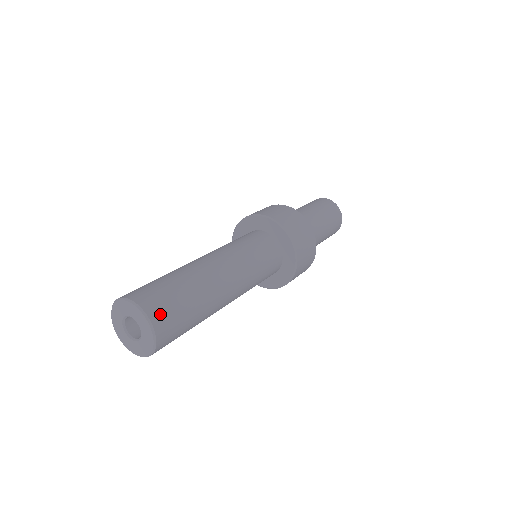
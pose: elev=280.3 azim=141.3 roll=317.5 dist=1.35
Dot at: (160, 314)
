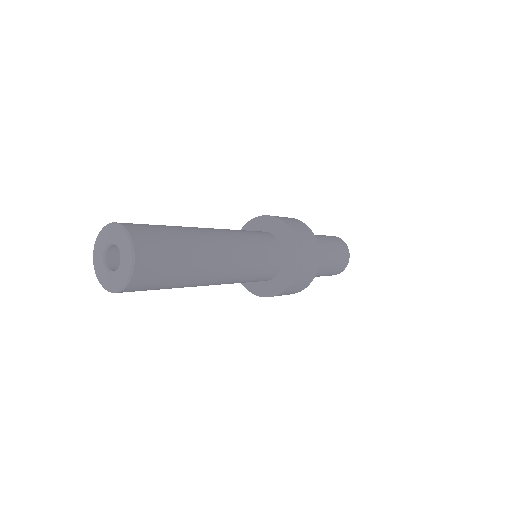
Dot at: (143, 237)
